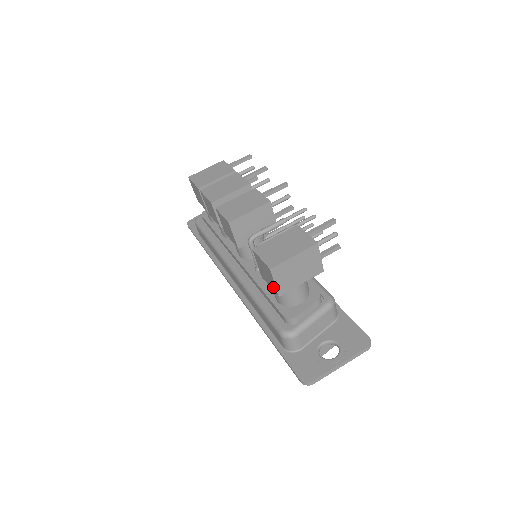
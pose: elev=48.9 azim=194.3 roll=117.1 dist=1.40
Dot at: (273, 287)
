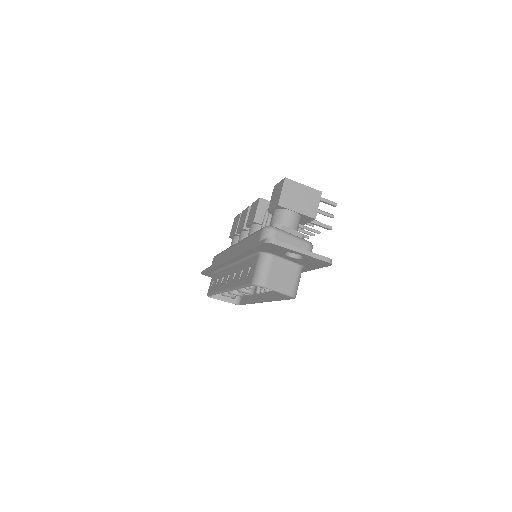
Dot at: (277, 201)
